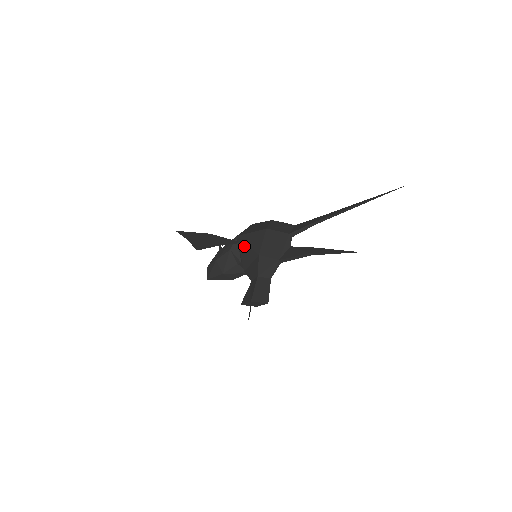
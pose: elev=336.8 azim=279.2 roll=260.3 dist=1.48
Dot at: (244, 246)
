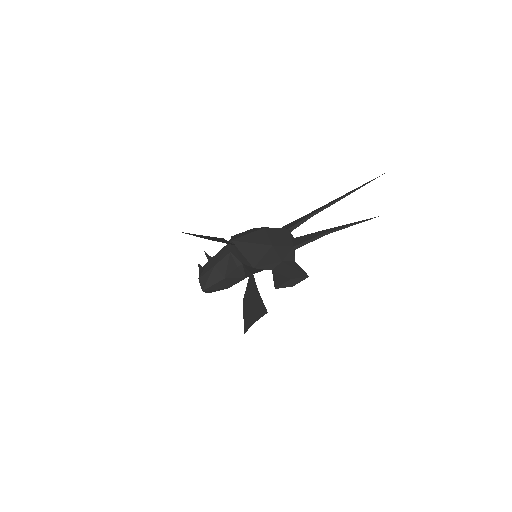
Dot at: (246, 245)
